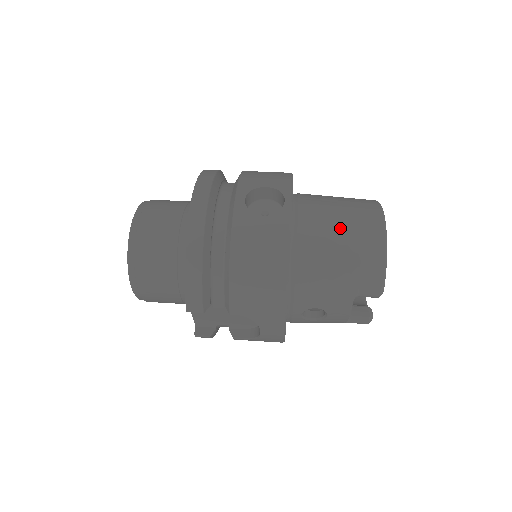
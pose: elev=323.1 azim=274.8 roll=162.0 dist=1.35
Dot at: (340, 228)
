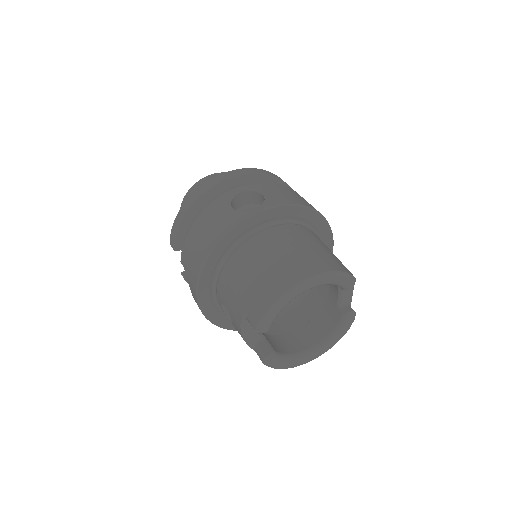
Dot at: (274, 257)
